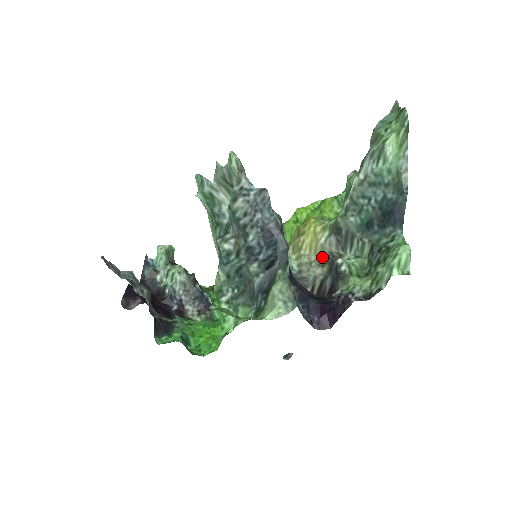
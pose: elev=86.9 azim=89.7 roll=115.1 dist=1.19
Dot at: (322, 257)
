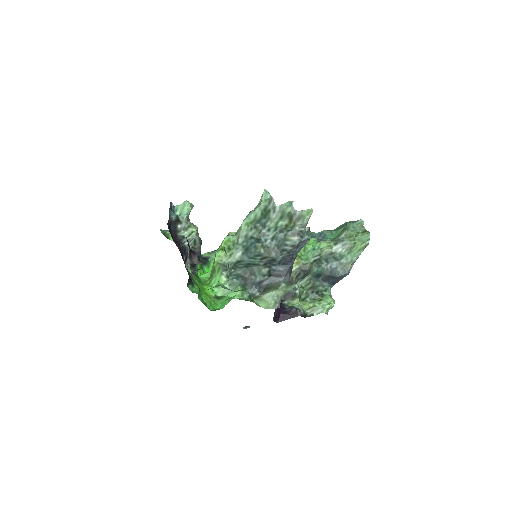
Dot at: occluded
